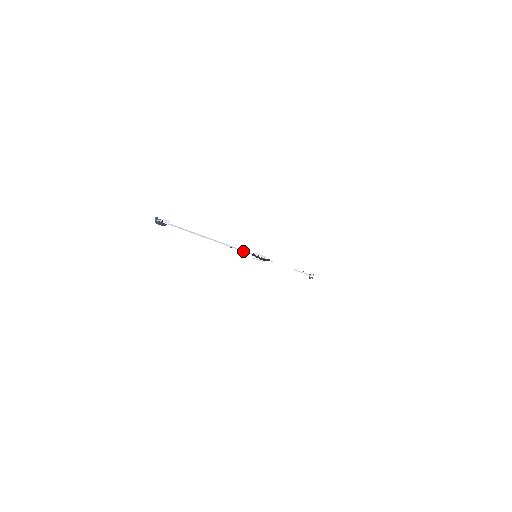
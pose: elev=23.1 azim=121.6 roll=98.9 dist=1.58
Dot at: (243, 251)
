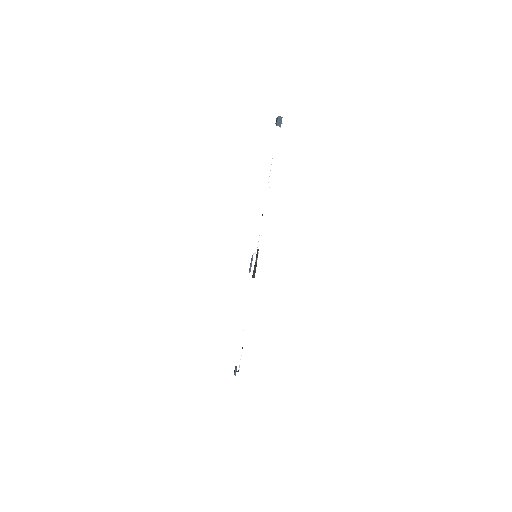
Dot at: (260, 234)
